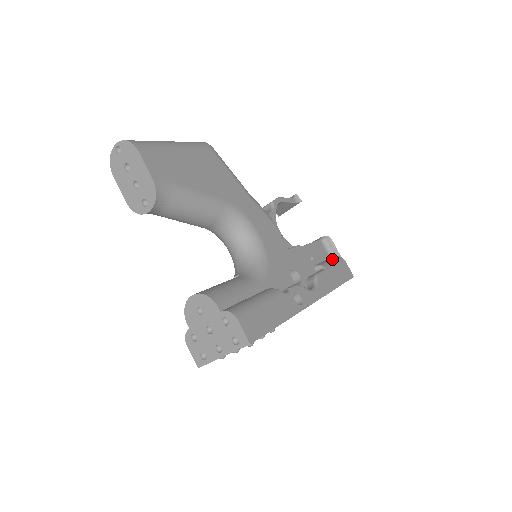
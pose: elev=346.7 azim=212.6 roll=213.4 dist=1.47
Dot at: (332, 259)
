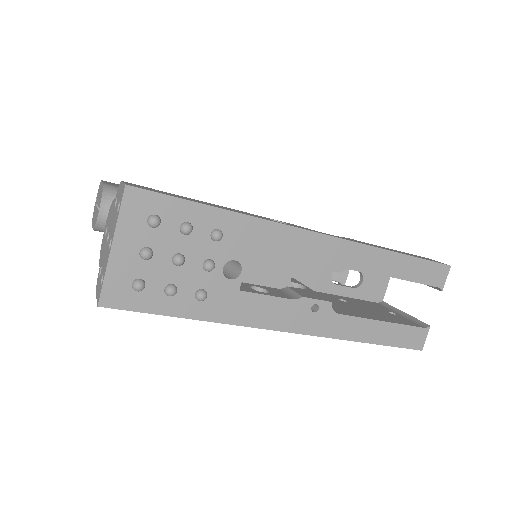
Dot at: occluded
